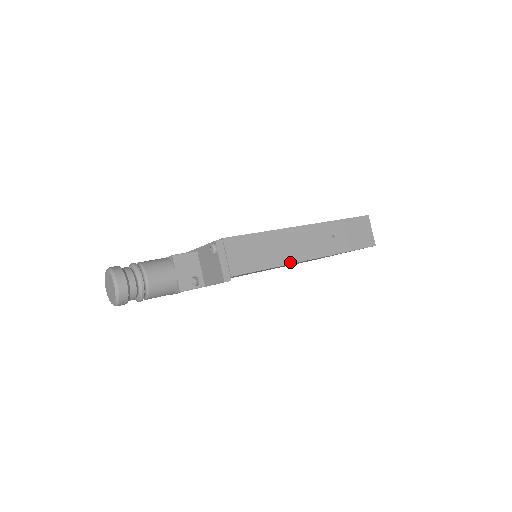
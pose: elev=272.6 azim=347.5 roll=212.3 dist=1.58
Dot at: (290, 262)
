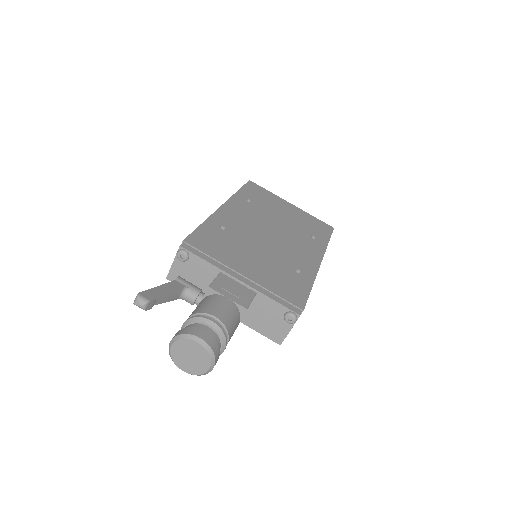
Dot at: occluded
